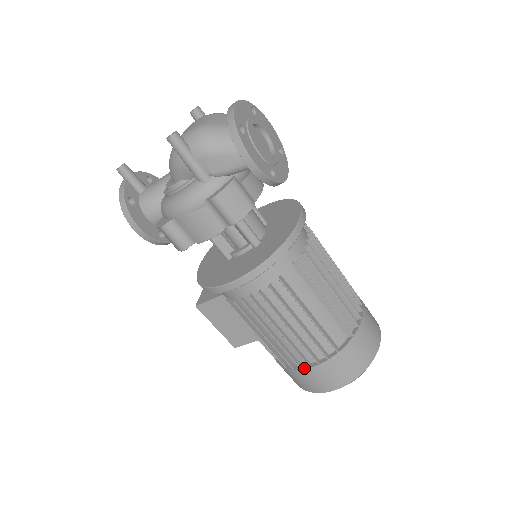
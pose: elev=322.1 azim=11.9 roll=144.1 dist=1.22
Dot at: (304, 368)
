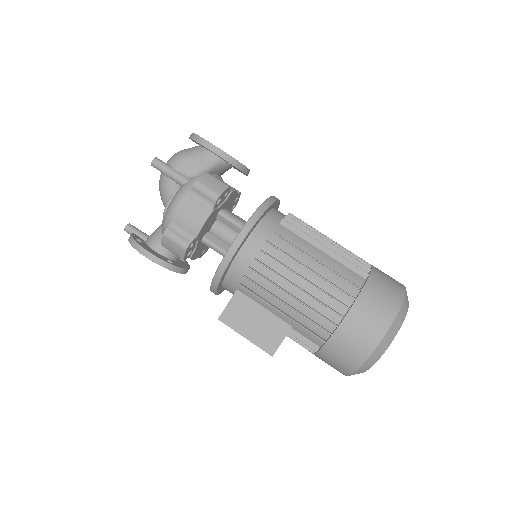
Dot at: (340, 323)
